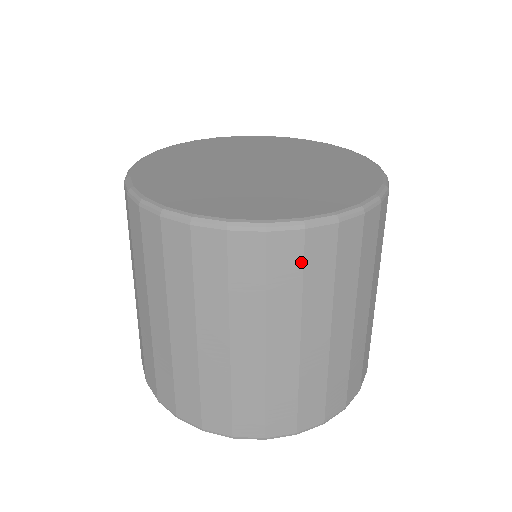
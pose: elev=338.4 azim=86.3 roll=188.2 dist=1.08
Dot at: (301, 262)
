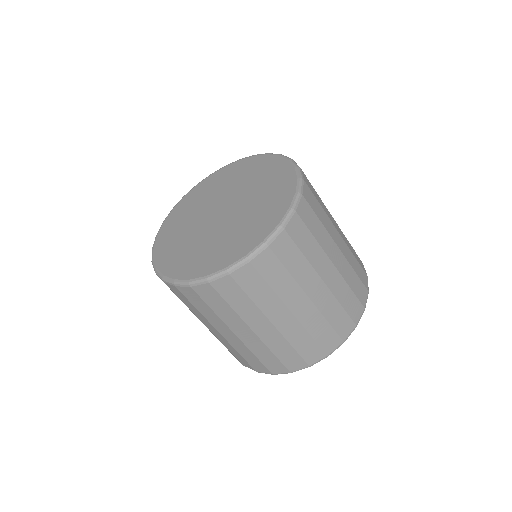
Dot at: (305, 227)
